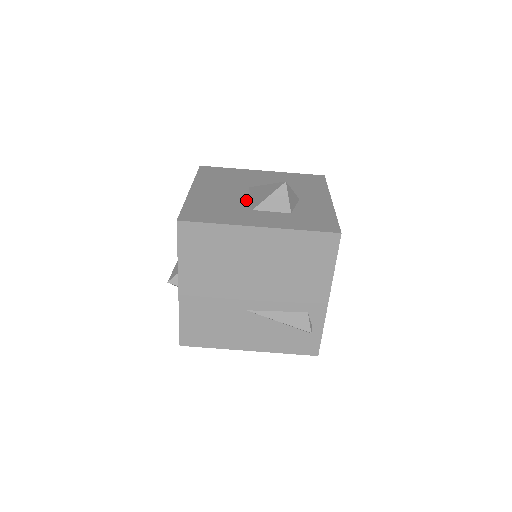
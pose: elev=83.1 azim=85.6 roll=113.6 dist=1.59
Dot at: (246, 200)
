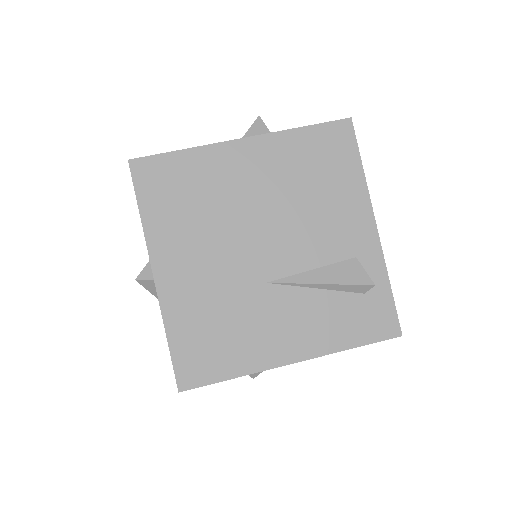
Dot at: occluded
